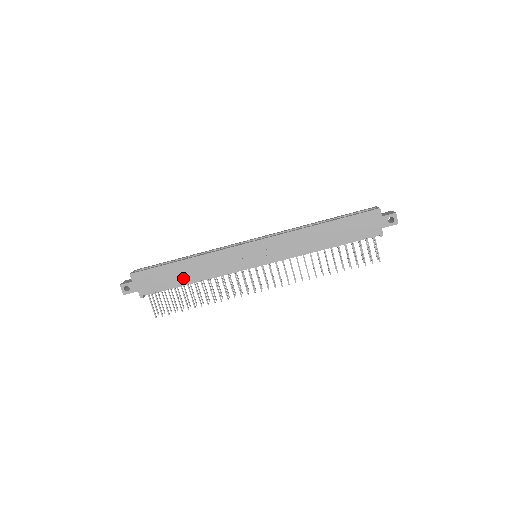
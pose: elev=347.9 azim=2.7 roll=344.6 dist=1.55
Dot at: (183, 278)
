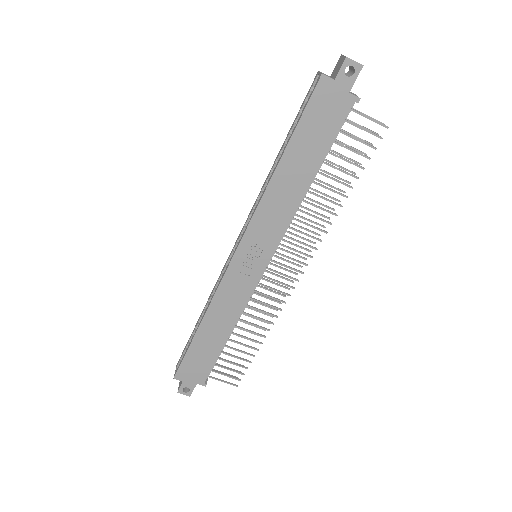
Dot at: (217, 340)
